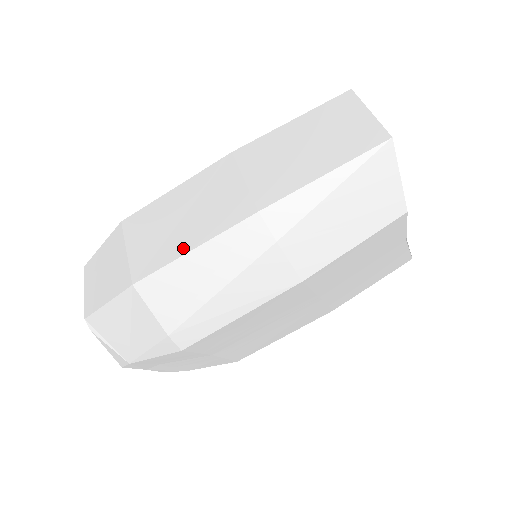
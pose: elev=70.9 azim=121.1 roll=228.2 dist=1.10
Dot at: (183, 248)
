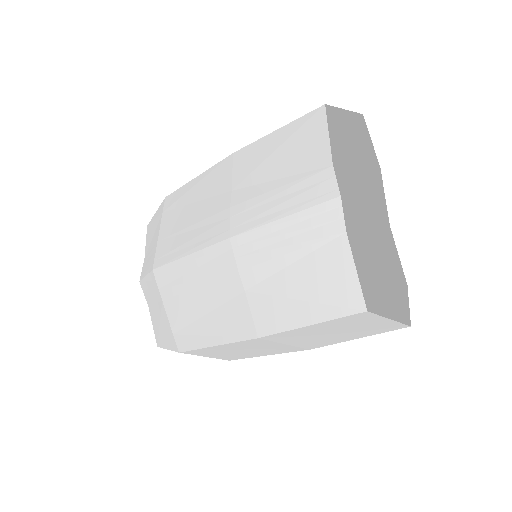
Dot at: (257, 356)
